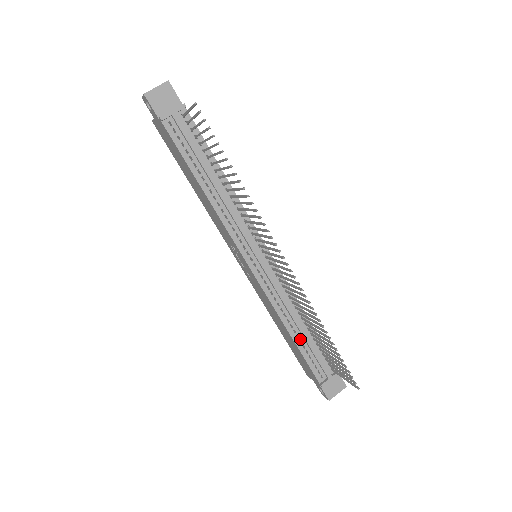
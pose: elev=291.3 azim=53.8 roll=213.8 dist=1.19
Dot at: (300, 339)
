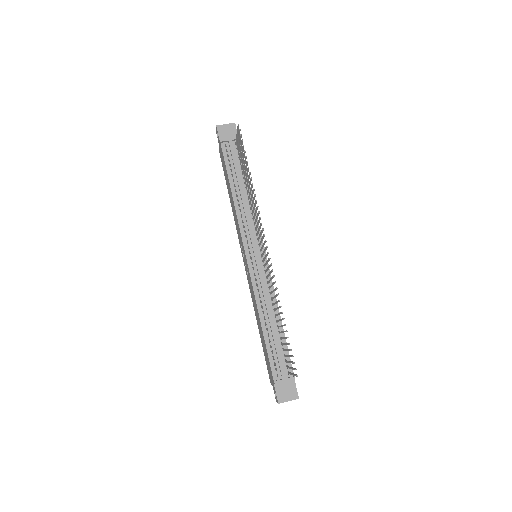
Dot at: (269, 333)
